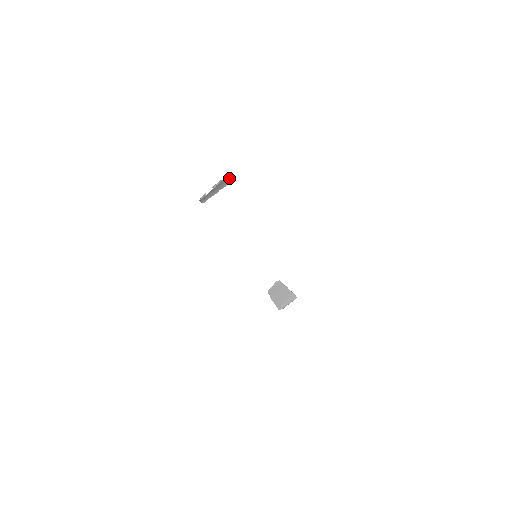
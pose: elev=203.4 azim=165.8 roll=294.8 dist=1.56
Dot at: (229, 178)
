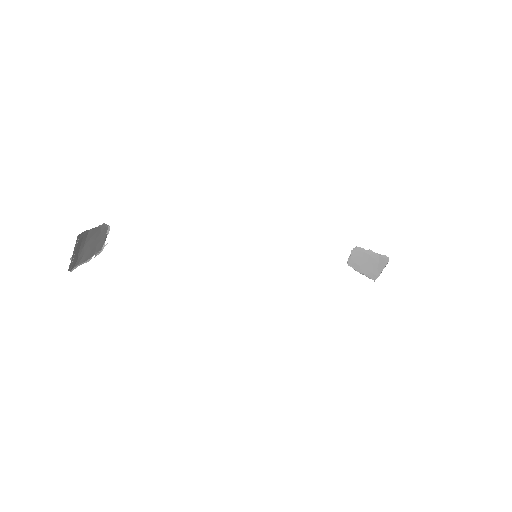
Dot at: (86, 231)
